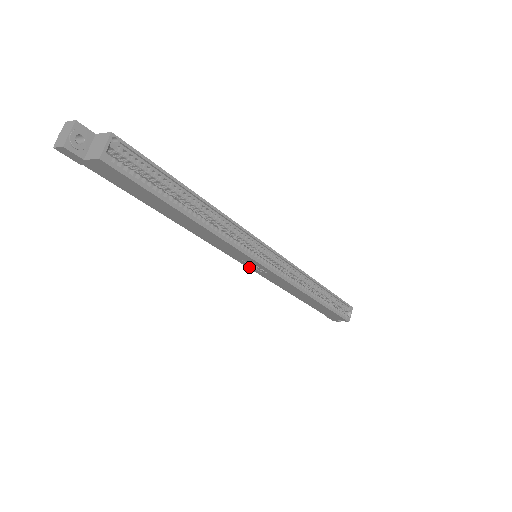
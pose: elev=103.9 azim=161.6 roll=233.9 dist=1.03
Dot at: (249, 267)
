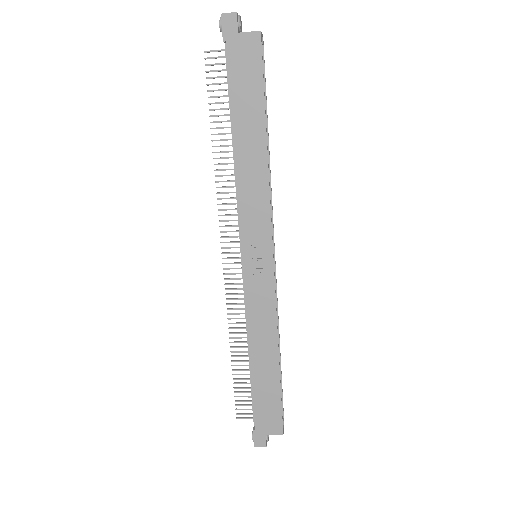
Dot at: (245, 266)
